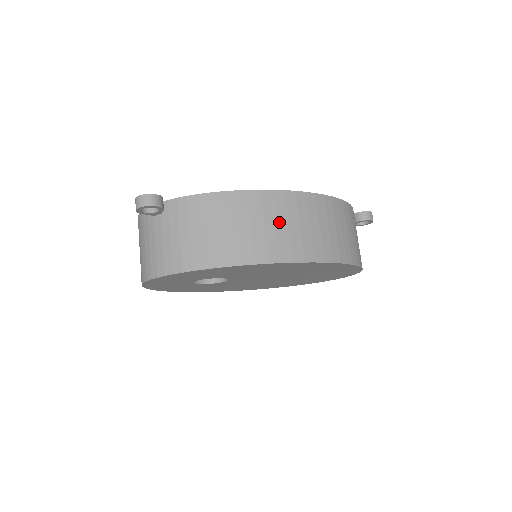
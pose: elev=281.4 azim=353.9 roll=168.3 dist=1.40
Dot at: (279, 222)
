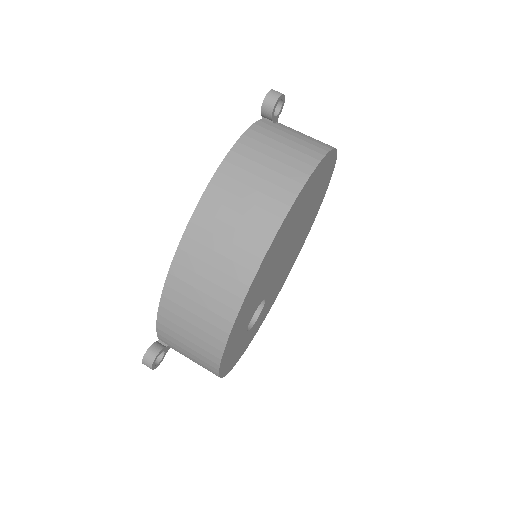
Dot at: (205, 275)
